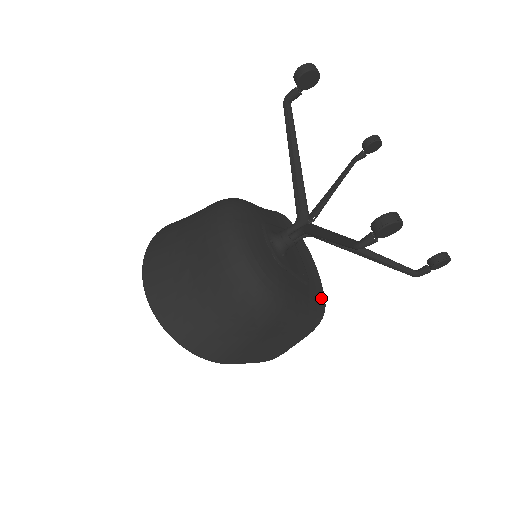
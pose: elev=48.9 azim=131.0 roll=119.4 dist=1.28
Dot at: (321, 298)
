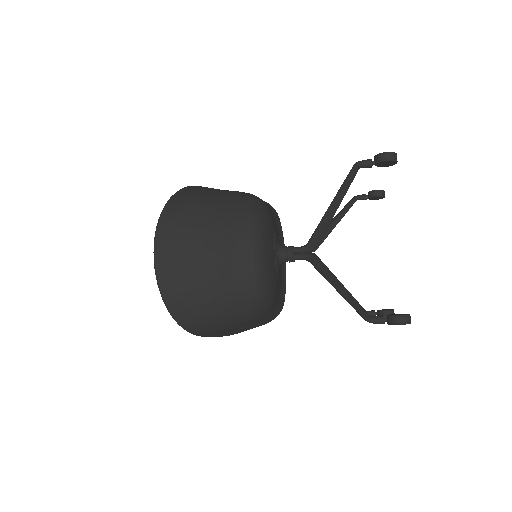
Dot at: (283, 298)
